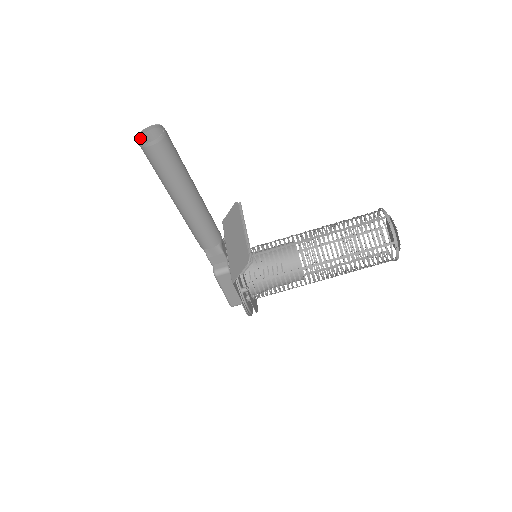
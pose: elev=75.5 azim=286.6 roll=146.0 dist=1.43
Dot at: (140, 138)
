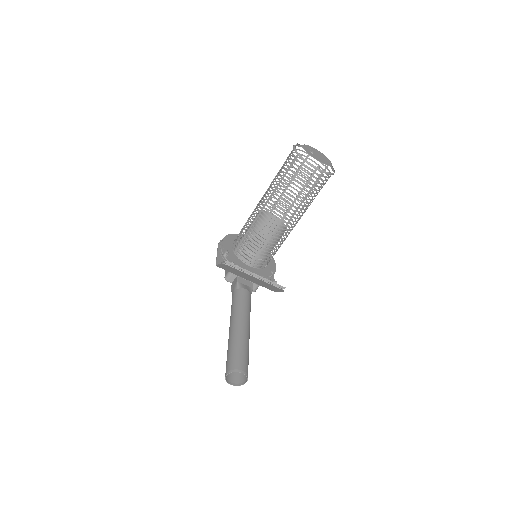
Dot at: (227, 380)
